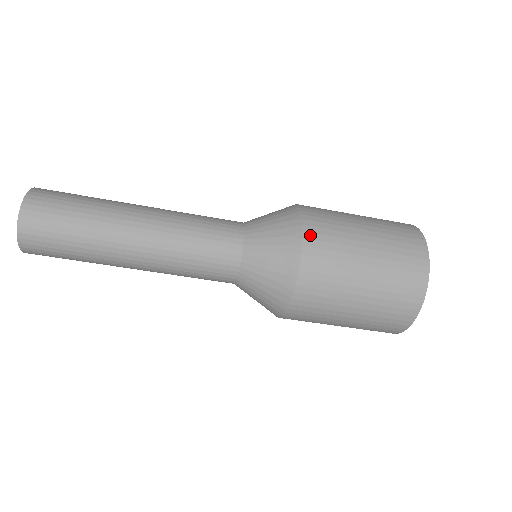
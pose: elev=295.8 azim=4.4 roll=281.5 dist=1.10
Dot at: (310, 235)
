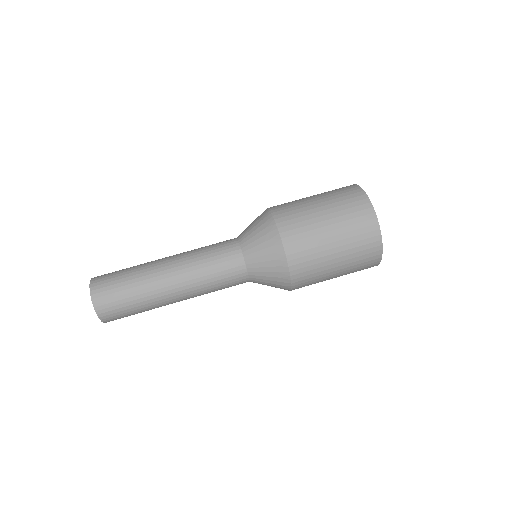
Dot at: (280, 220)
